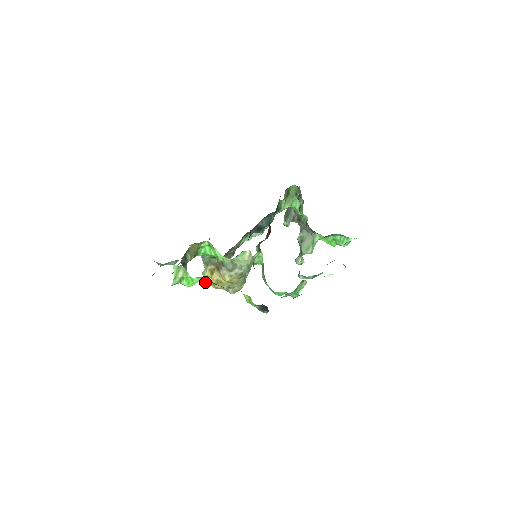
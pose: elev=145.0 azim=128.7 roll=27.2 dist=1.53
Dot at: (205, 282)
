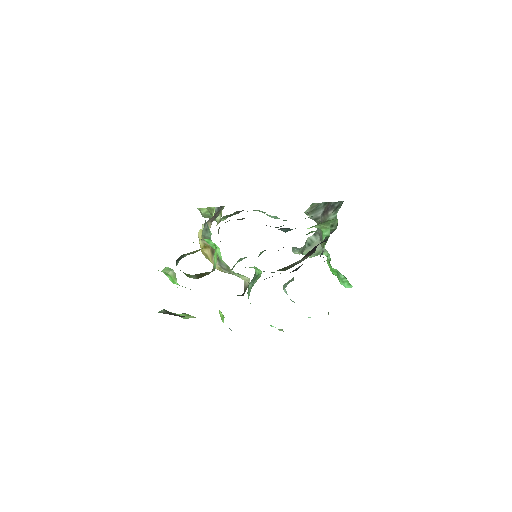
Dot at: (199, 210)
